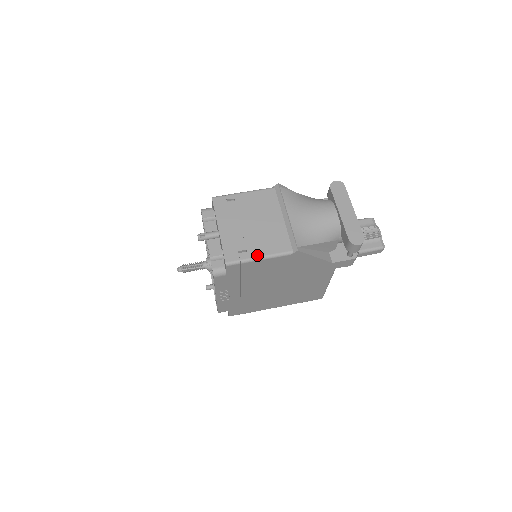
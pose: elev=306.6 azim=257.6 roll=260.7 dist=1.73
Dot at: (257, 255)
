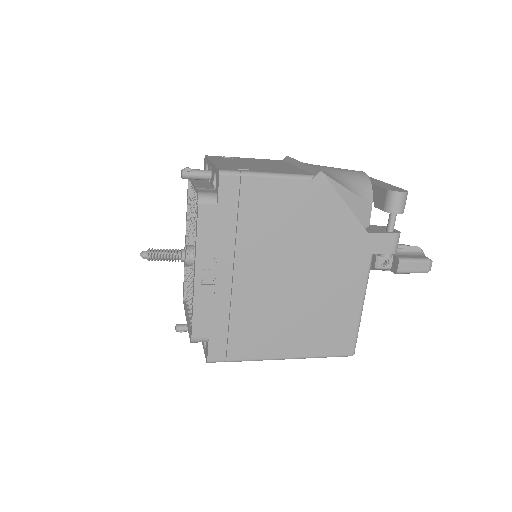
Dot at: (264, 171)
